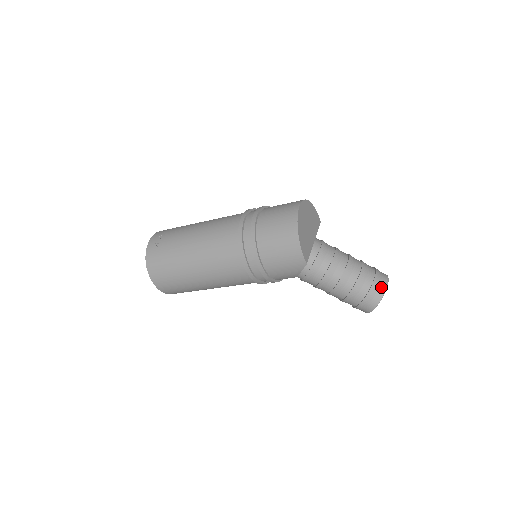
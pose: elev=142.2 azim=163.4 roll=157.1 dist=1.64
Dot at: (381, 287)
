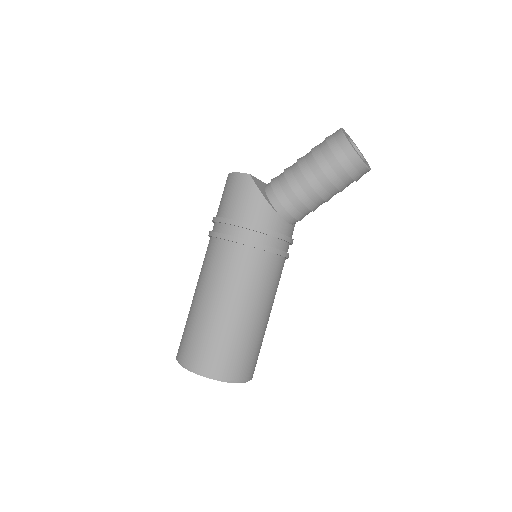
Dot at: (335, 132)
